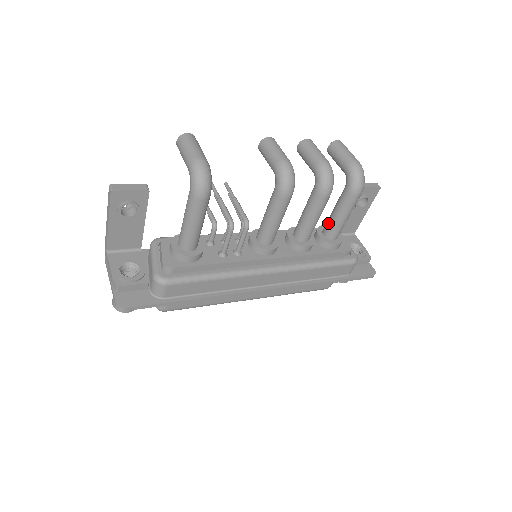
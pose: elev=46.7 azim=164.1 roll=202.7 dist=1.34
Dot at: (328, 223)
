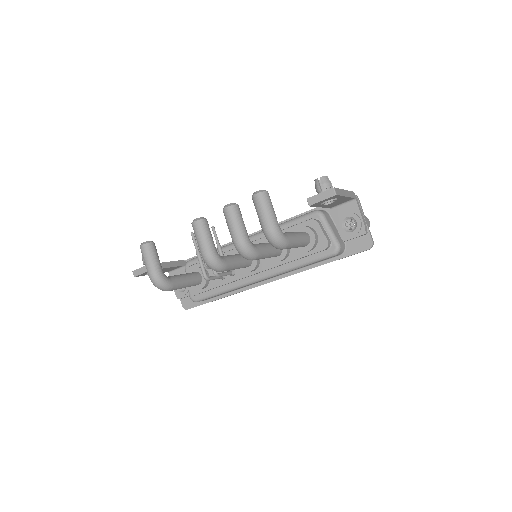
Dot at: occluded
